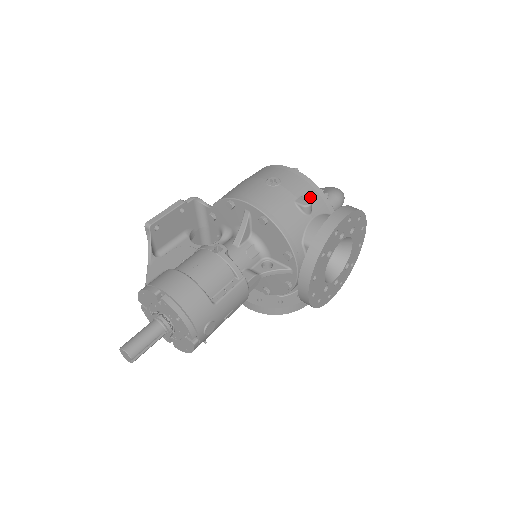
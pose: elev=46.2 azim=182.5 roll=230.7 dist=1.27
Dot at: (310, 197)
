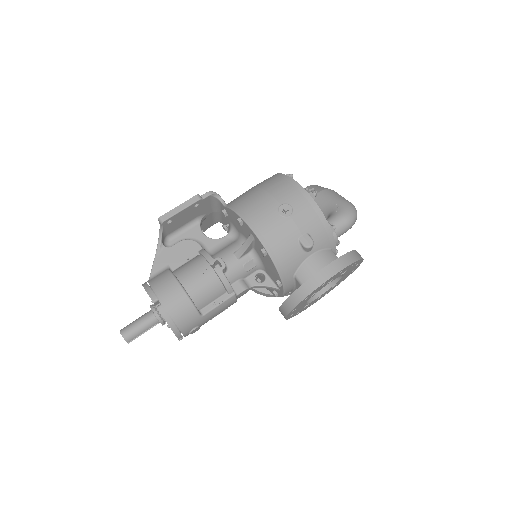
Dot at: (316, 234)
